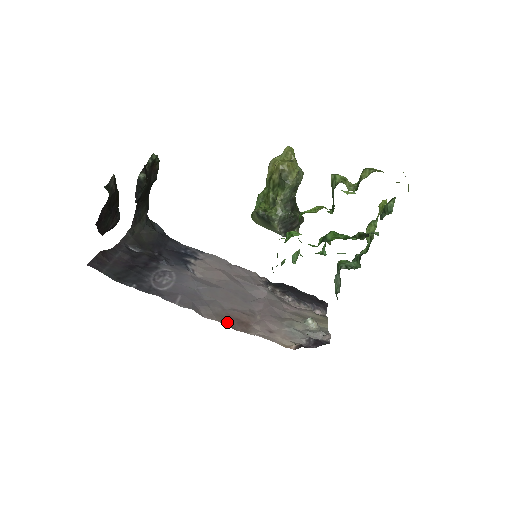
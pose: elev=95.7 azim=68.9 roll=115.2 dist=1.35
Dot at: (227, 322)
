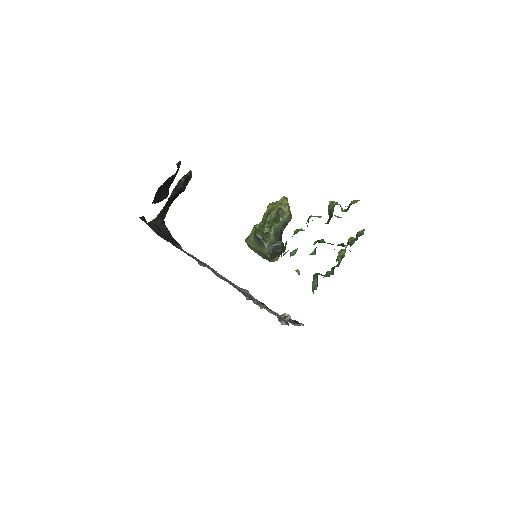
Dot at: occluded
